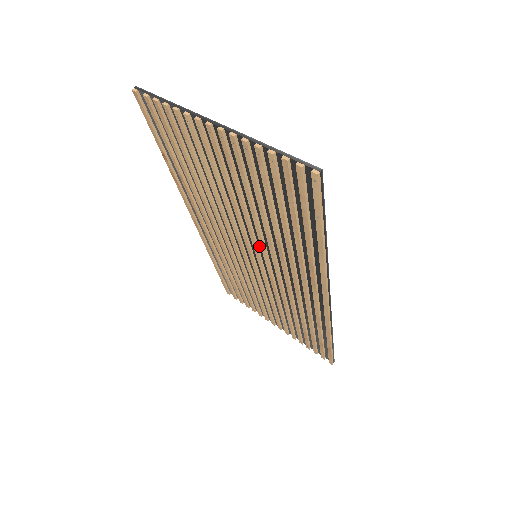
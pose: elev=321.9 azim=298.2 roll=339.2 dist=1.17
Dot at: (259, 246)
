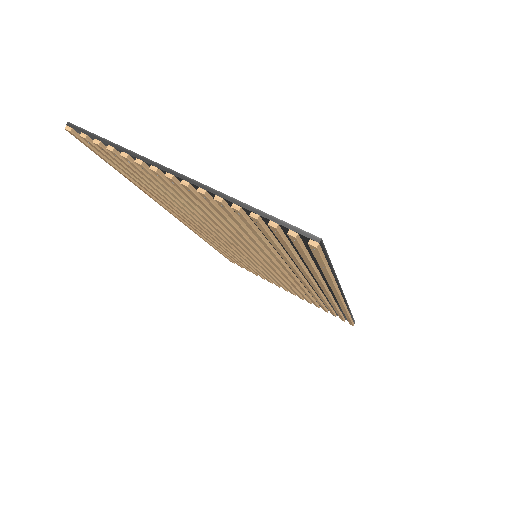
Dot at: occluded
